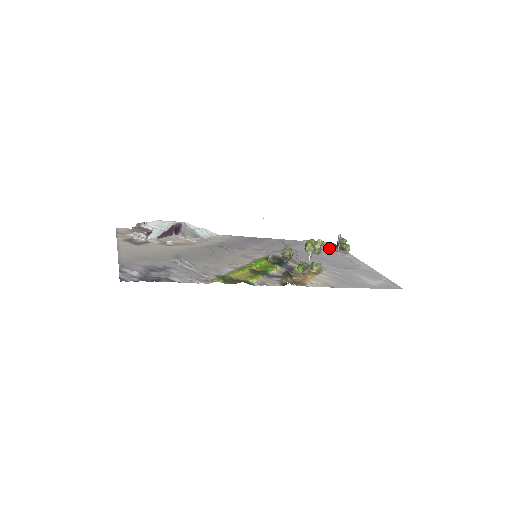
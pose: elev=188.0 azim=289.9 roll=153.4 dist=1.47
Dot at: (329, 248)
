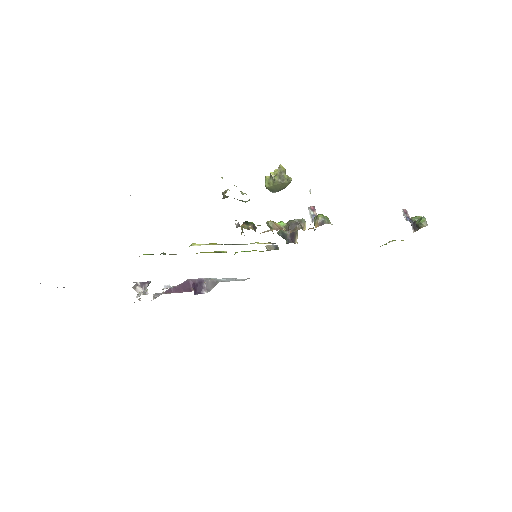
Dot at: occluded
